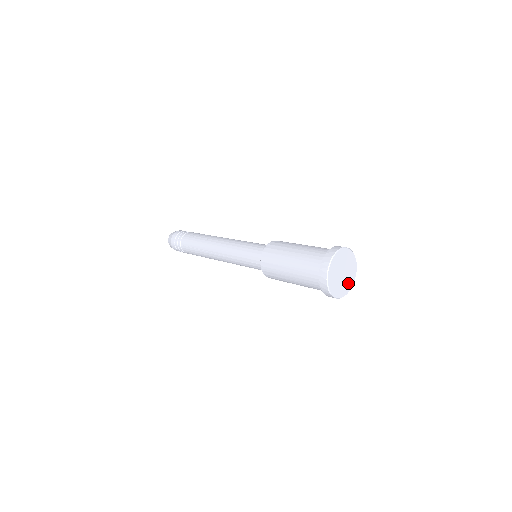
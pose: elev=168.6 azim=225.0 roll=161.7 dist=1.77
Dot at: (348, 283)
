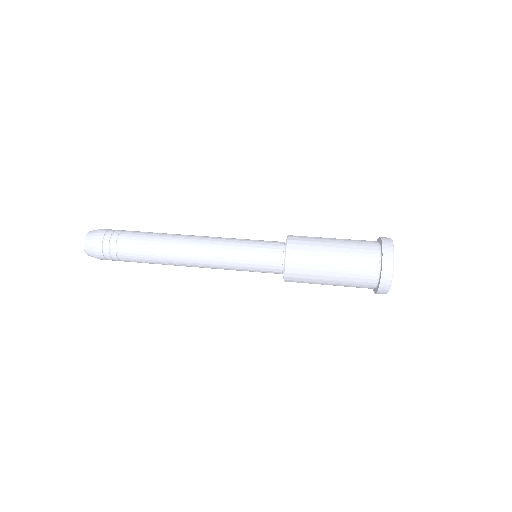
Dot at: occluded
